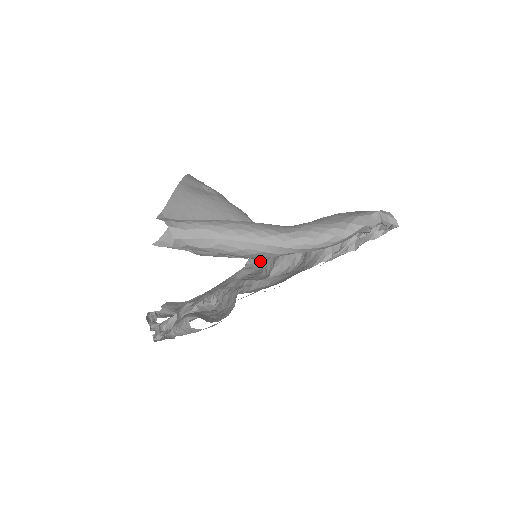
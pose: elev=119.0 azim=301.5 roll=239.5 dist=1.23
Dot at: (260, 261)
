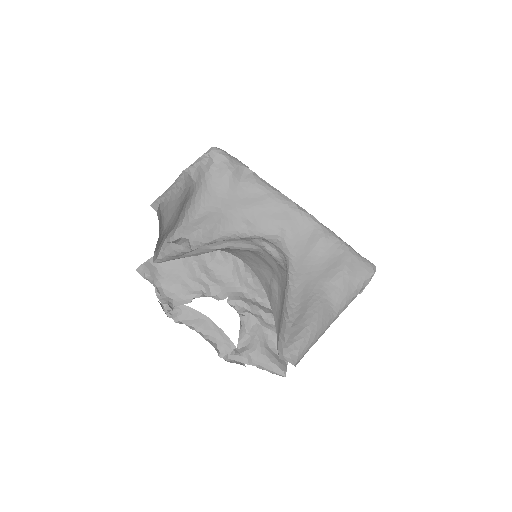
Dot at: occluded
